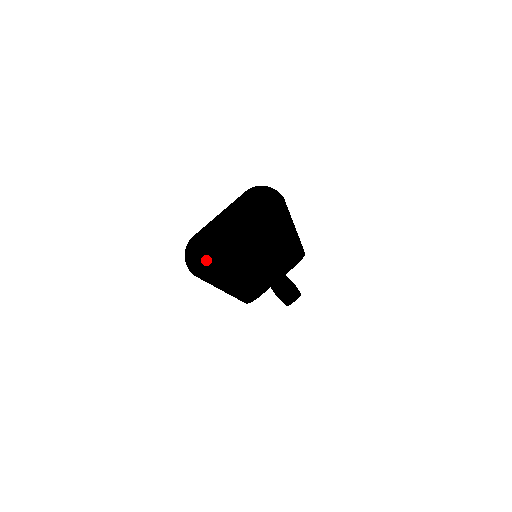
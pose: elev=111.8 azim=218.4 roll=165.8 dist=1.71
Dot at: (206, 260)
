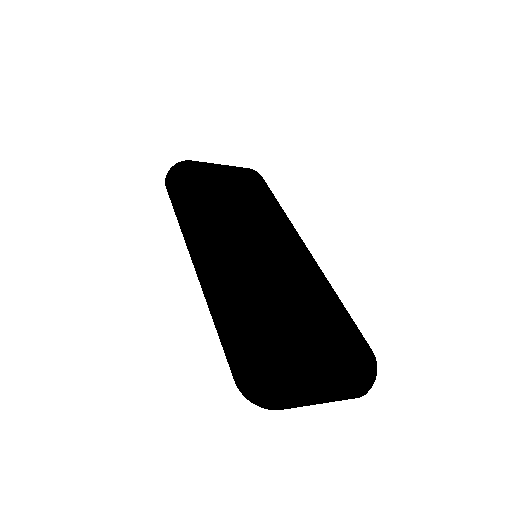
Dot at: occluded
